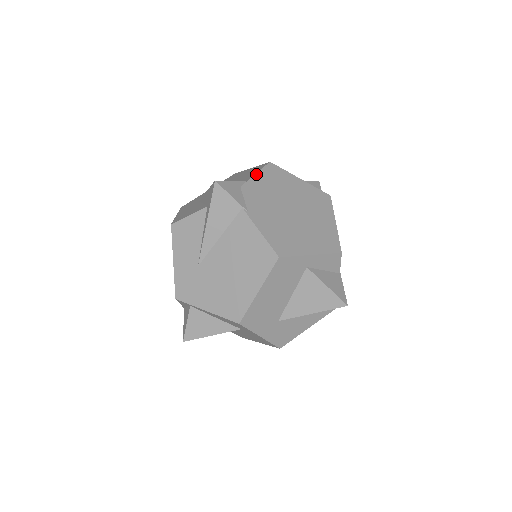
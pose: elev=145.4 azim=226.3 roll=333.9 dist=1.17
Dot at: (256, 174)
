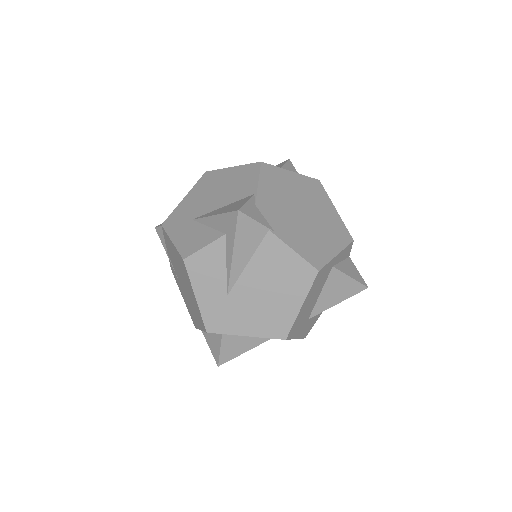
Dot at: (259, 183)
